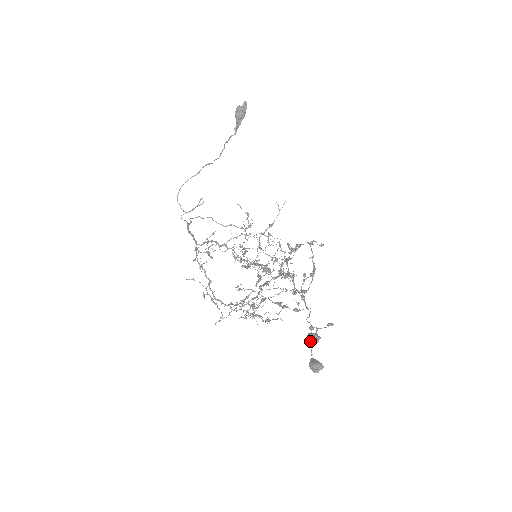
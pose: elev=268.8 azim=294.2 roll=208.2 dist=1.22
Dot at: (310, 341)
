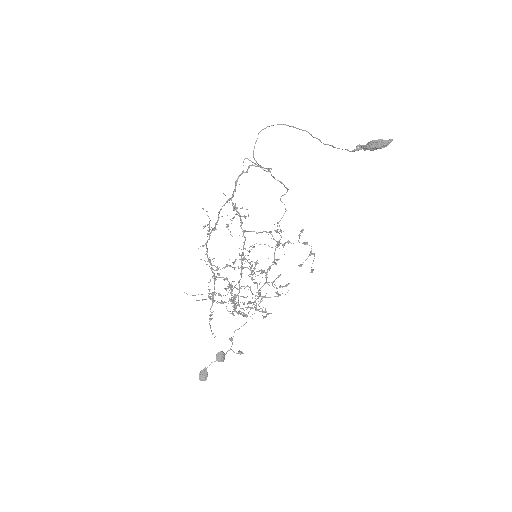
Dot at: (217, 358)
